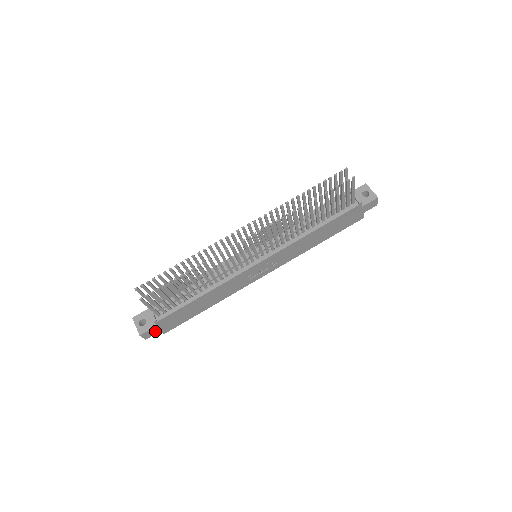
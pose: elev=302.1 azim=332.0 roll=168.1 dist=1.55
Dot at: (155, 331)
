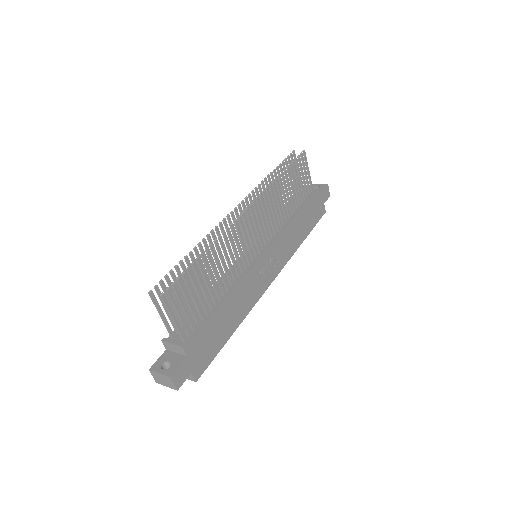
Dot at: (186, 372)
